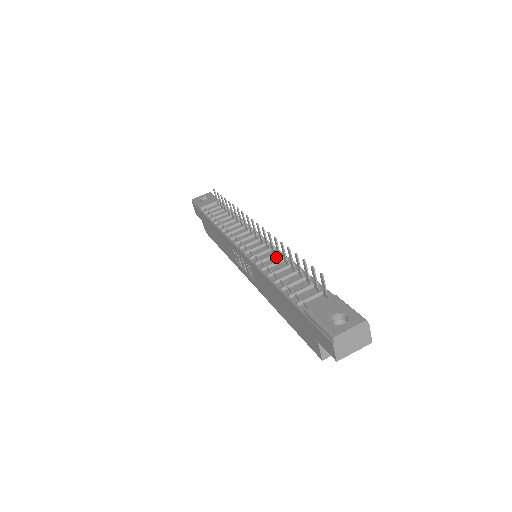
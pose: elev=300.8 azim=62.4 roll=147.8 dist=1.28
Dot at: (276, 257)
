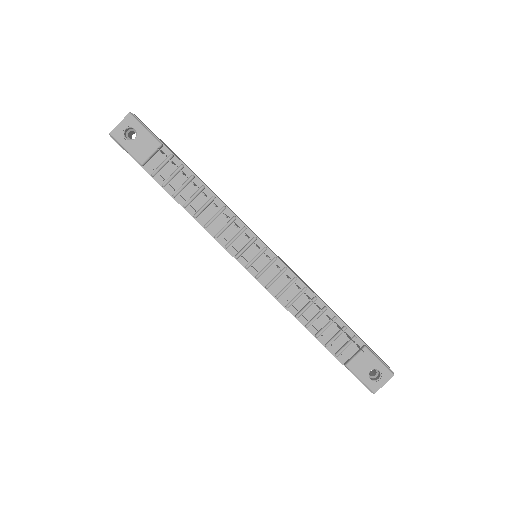
Dot at: (293, 285)
